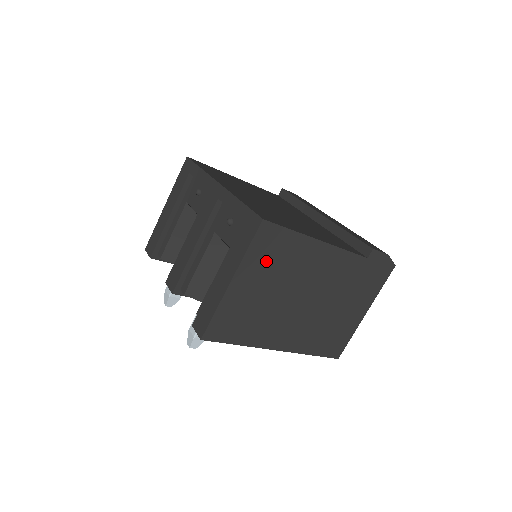
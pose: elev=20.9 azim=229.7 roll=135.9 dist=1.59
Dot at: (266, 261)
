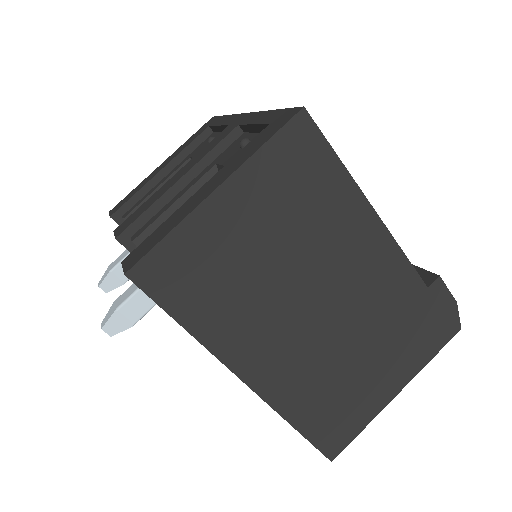
Dot at: (283, 188)
